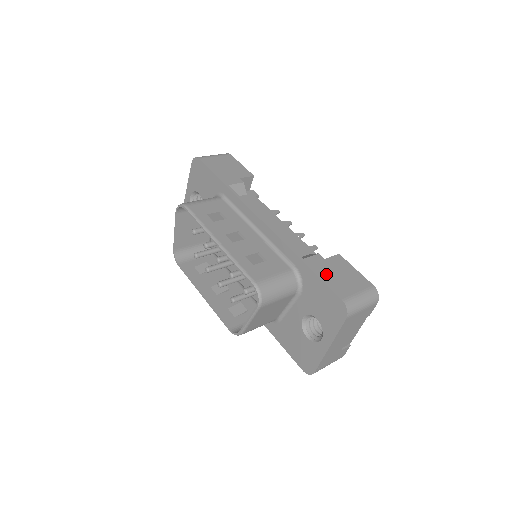
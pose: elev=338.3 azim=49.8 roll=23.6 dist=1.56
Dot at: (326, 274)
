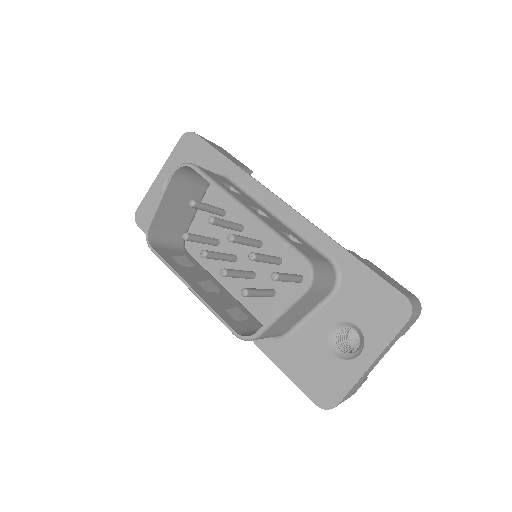
Dot at: (374, 270)
